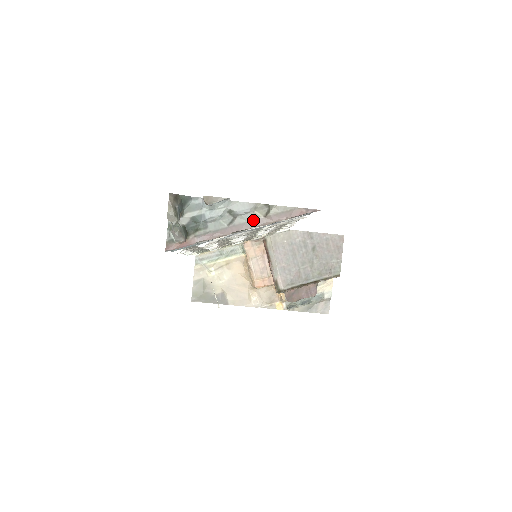
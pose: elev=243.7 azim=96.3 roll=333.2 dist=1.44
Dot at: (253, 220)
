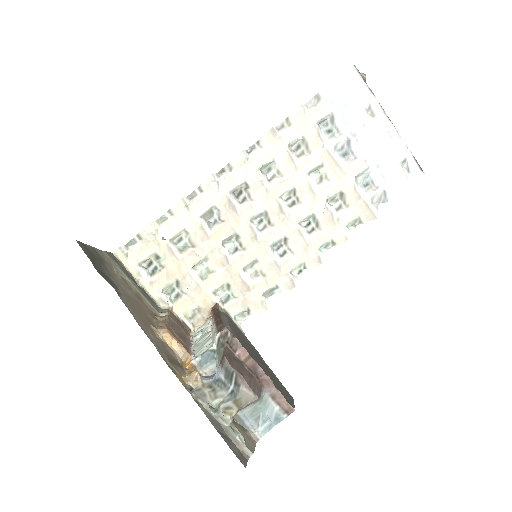
Dot at: (394, 132)
